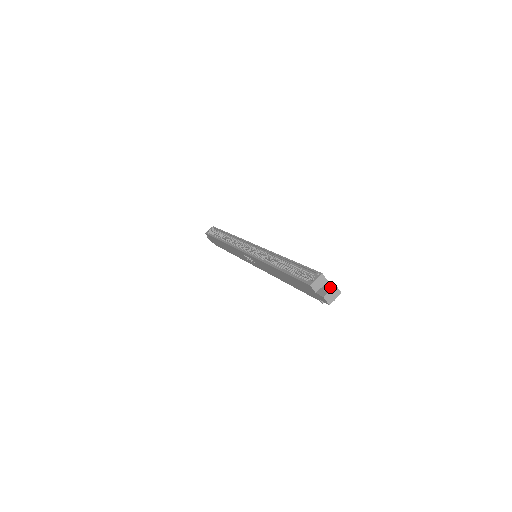
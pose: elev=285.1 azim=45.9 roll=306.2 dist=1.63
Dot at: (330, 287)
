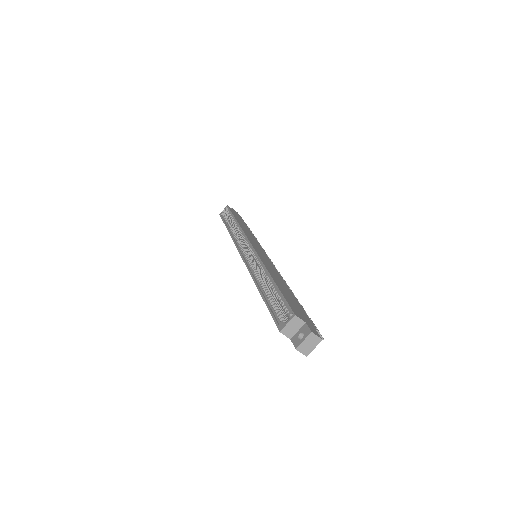
Dot at: (305, 334)
